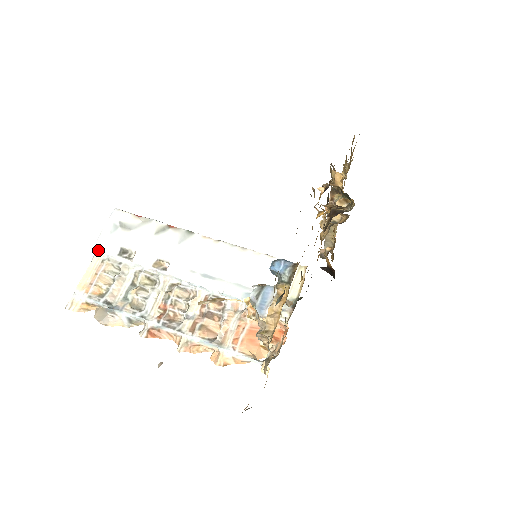
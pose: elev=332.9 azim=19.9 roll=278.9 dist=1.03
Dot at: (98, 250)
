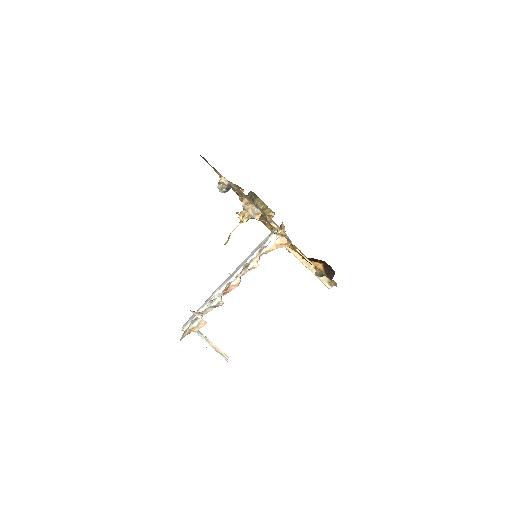
Dot at: (184, 327)
